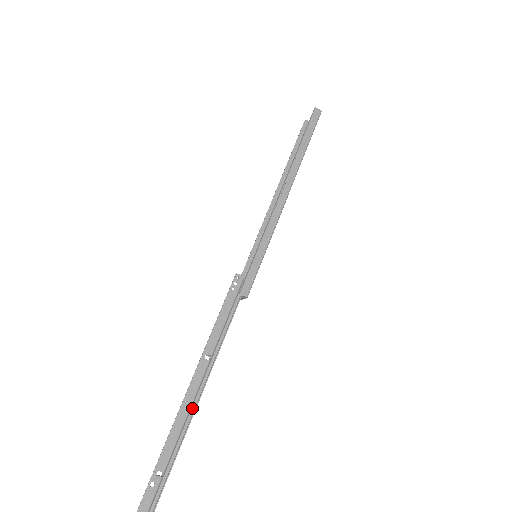
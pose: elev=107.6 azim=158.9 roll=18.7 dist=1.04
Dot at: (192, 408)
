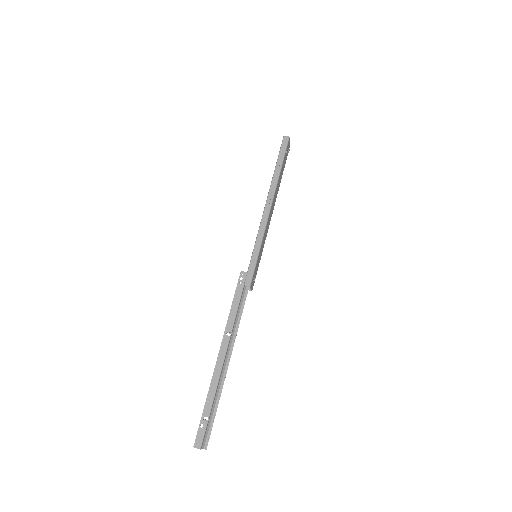
Dot at: (224, 372)
